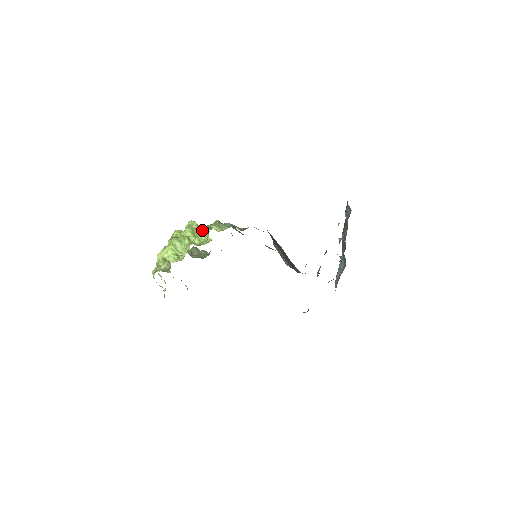
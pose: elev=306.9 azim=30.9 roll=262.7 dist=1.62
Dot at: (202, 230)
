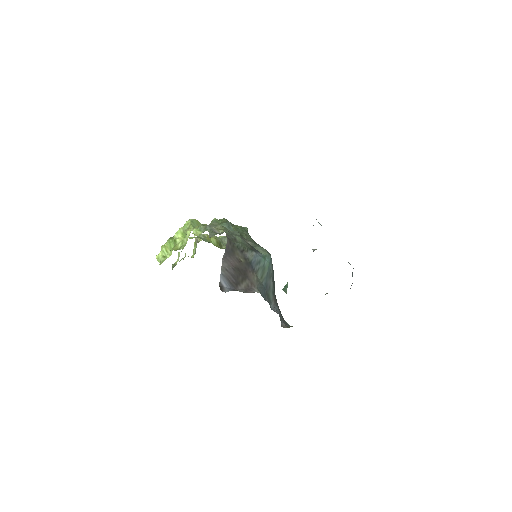
Dot at: occluded
